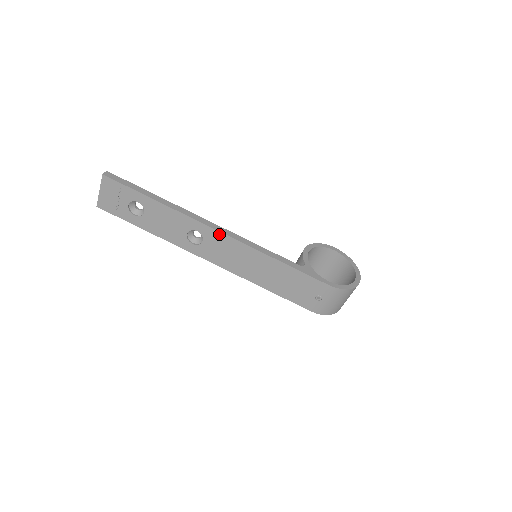
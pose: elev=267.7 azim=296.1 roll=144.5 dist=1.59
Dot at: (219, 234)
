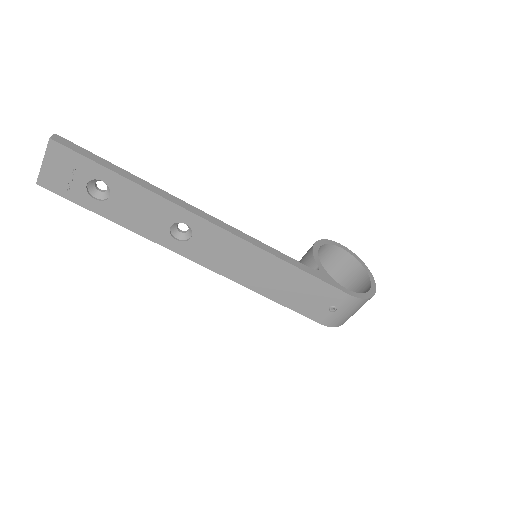
Dot at: (216, 229)
